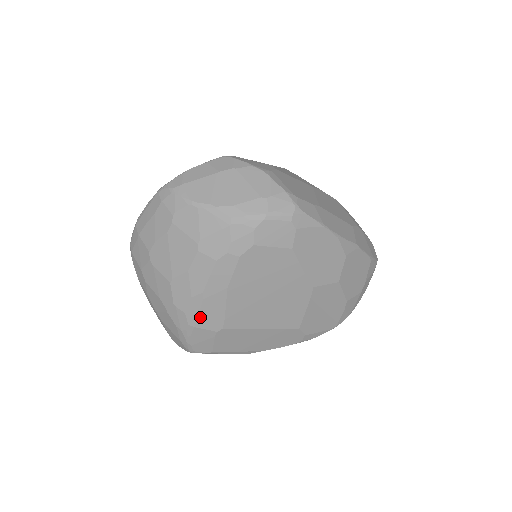
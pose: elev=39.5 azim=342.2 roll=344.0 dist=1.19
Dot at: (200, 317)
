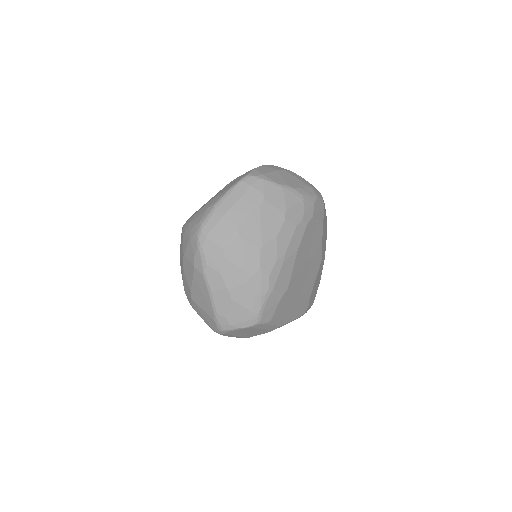
Dot at: (278, 279)
